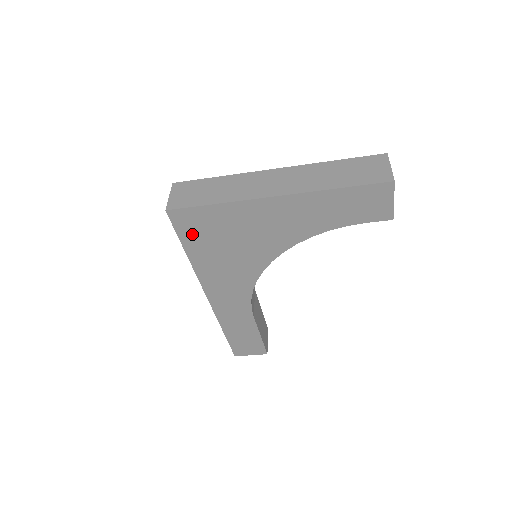
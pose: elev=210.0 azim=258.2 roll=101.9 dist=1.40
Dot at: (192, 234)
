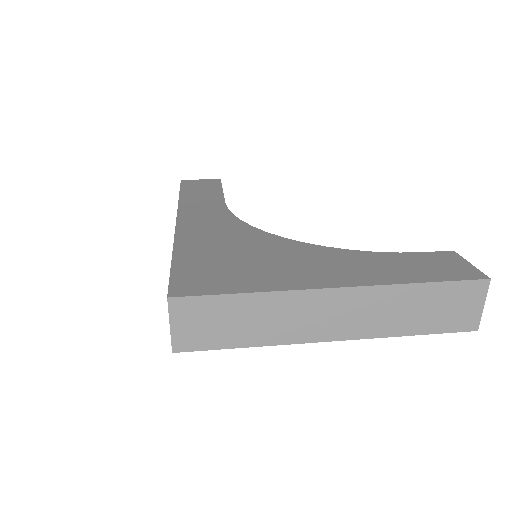
Dot at: occluded
